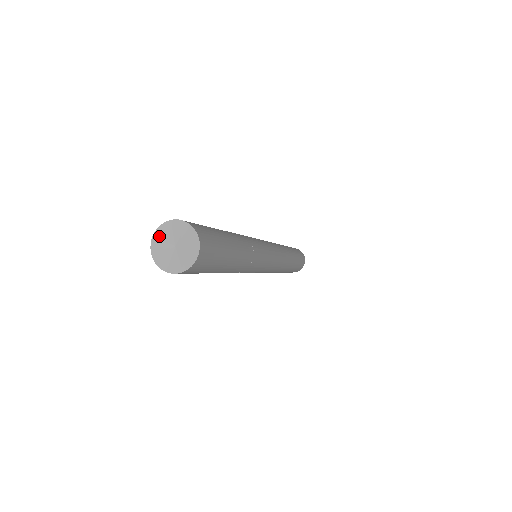
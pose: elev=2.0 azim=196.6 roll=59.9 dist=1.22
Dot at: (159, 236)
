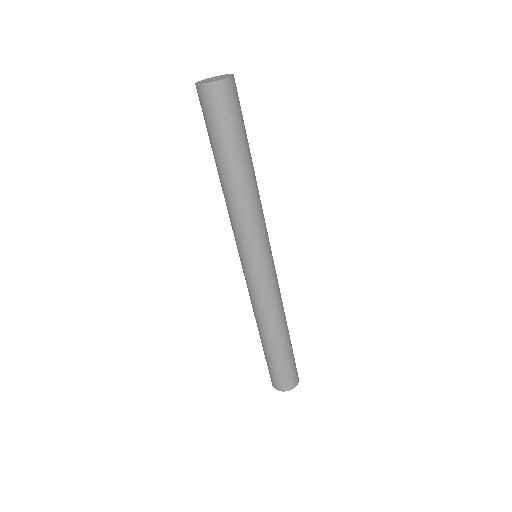
Dot at: (209, 79)
